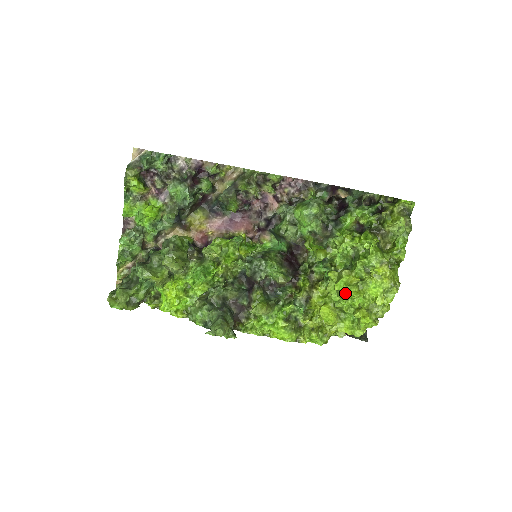
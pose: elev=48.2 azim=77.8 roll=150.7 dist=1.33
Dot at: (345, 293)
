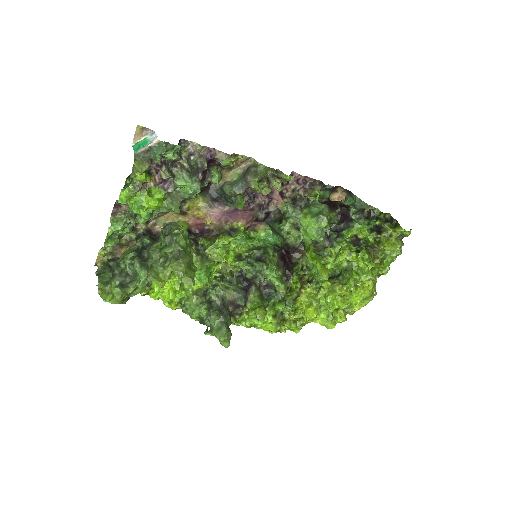
Dot at: (333, 303)
